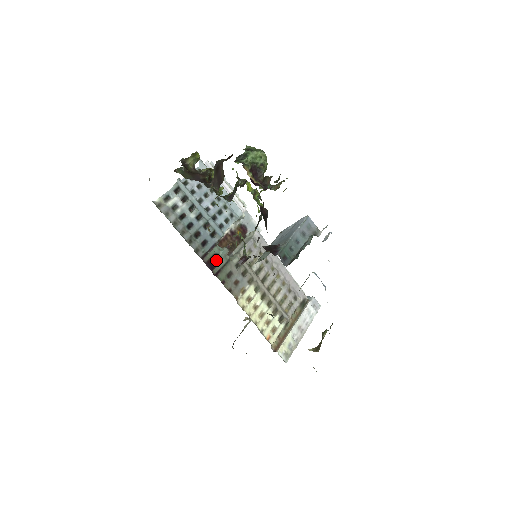
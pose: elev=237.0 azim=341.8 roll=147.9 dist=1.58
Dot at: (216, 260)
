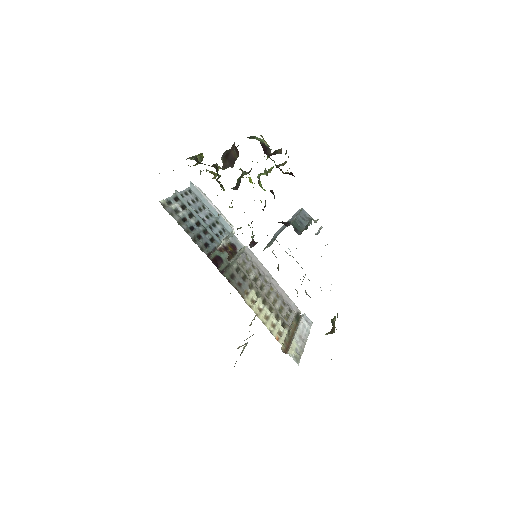
Dot at: (219, 261)
